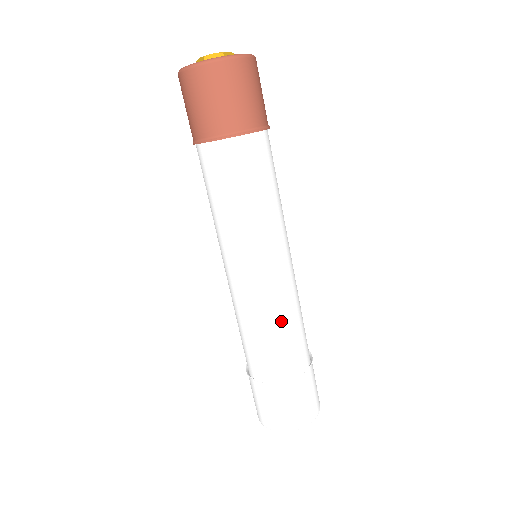
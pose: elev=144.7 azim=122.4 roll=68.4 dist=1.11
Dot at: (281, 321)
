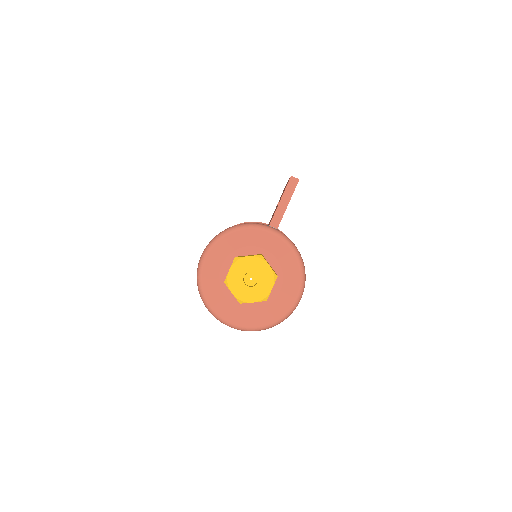
Dot at: occluded
